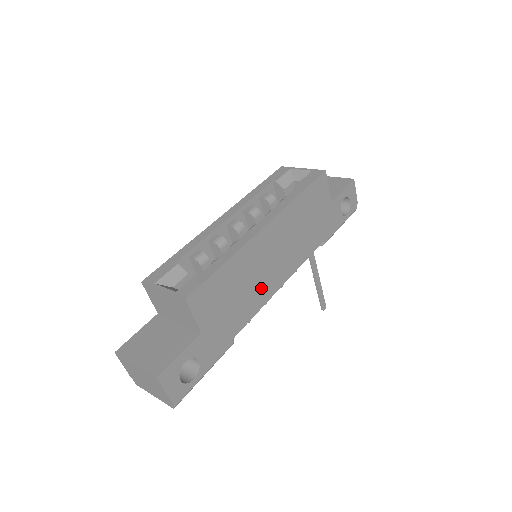
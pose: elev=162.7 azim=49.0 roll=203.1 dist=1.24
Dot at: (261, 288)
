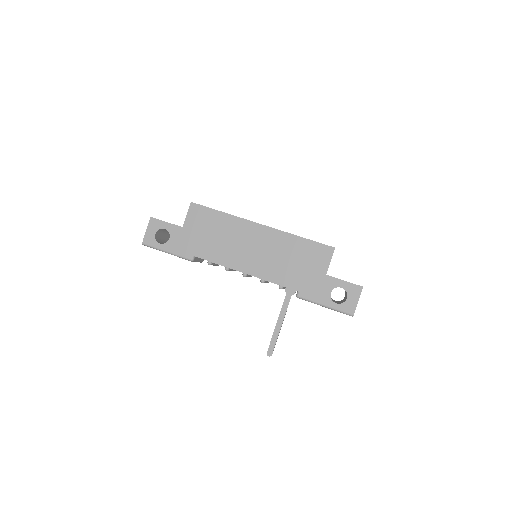
Dot at: (230, 254)
